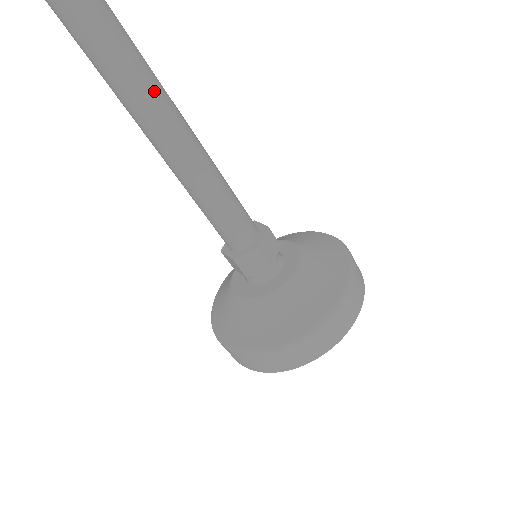
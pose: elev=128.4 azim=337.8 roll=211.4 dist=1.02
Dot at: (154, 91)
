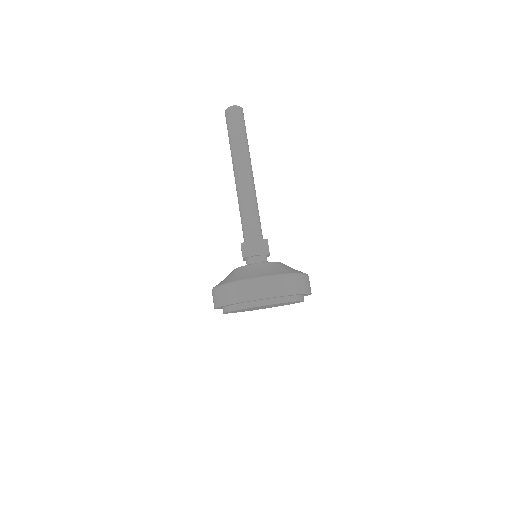
Dot at: (244, 153)
